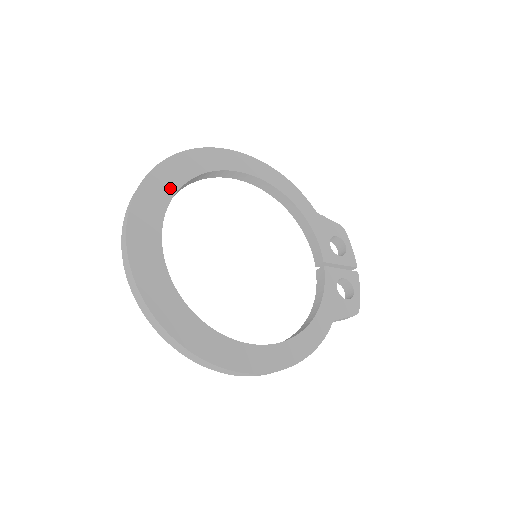
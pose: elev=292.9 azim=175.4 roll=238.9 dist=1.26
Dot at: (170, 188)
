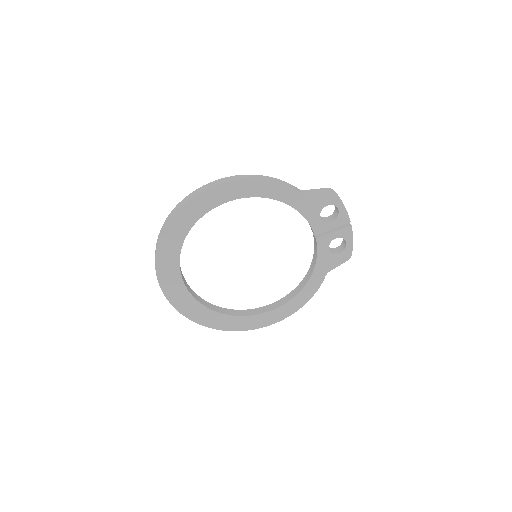
Dot at: (175, 252)
